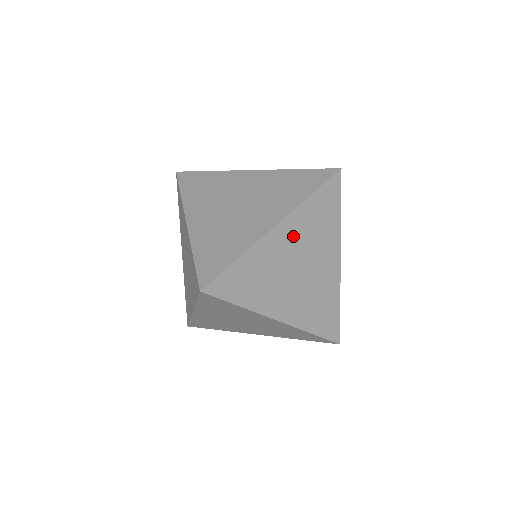
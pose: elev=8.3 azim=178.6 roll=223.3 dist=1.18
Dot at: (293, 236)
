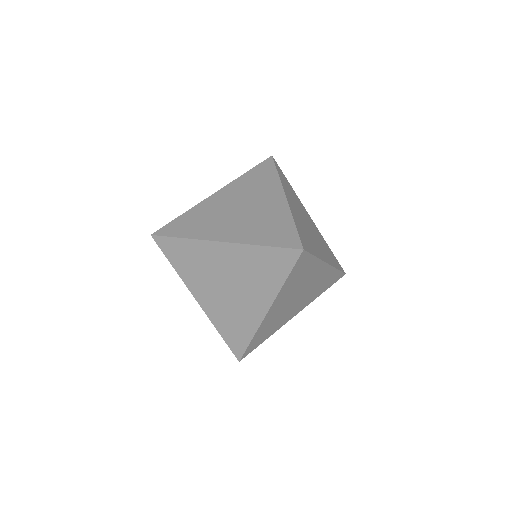
Dot at: (232, 260)
